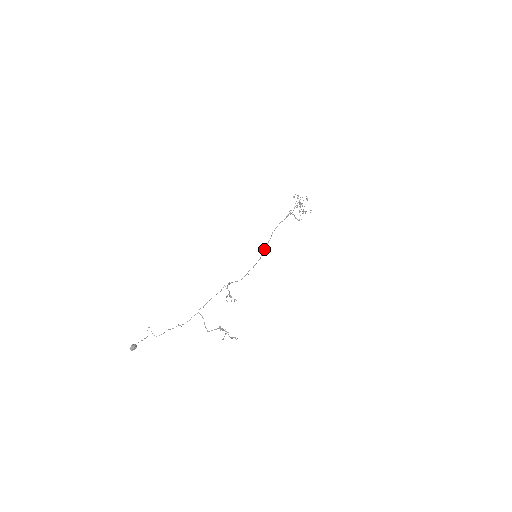
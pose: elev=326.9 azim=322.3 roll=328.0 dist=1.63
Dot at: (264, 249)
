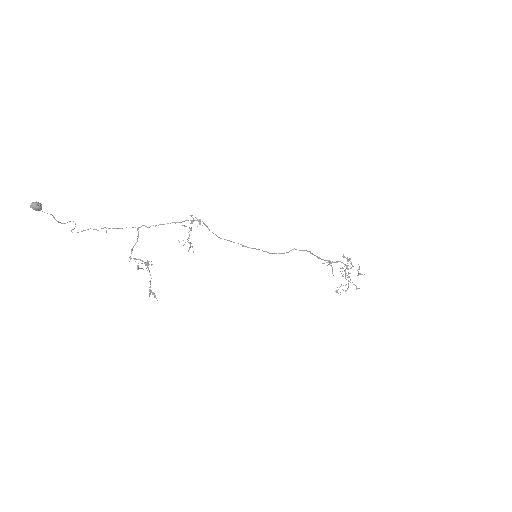
Dot at: occluded
